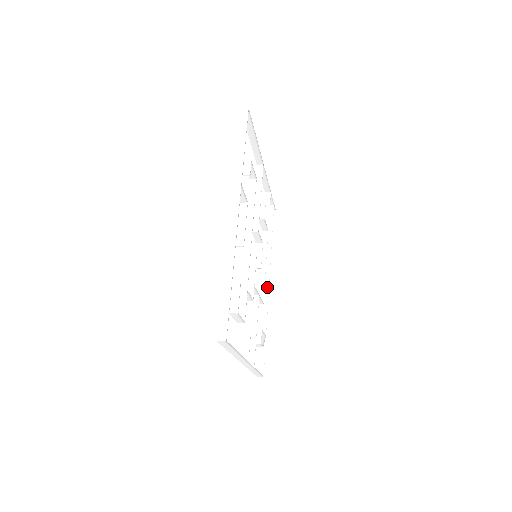
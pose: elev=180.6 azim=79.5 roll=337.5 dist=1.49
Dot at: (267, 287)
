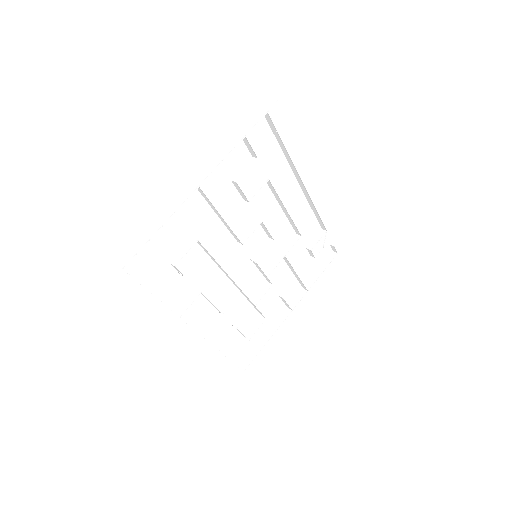
Dot at: (308, 197)
